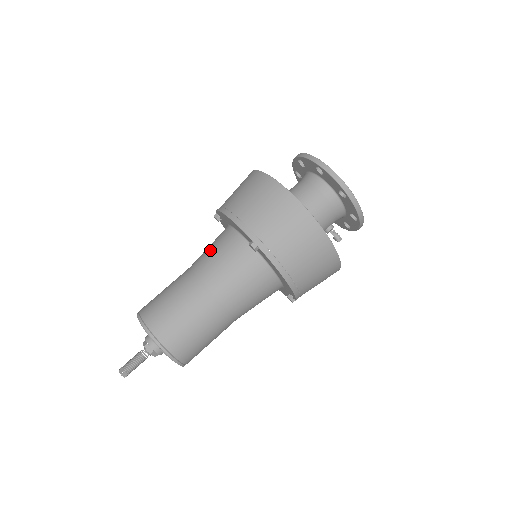
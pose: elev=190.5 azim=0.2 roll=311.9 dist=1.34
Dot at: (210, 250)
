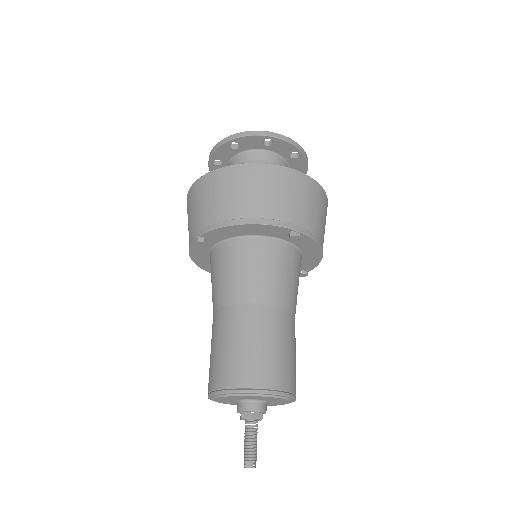
Dot at: (240, 272)
